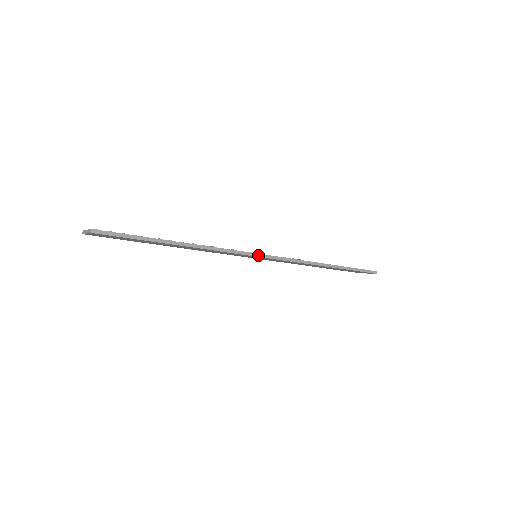
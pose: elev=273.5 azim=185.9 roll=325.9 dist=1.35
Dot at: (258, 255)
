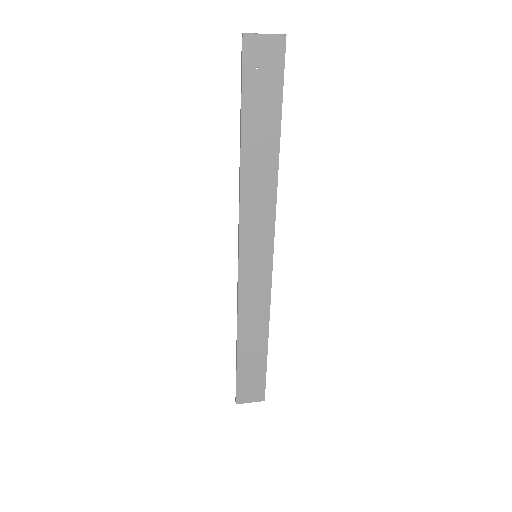
Dot at: (273, 247)
